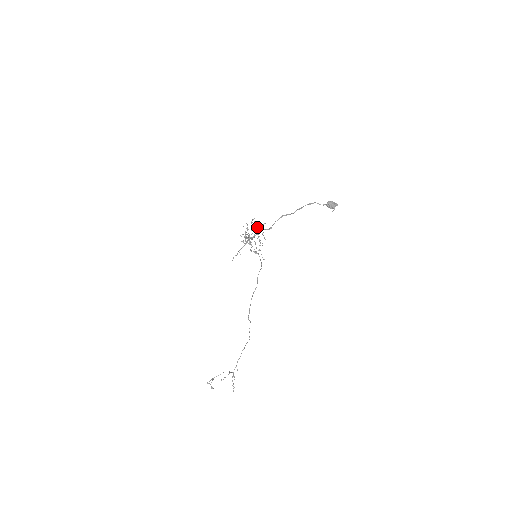
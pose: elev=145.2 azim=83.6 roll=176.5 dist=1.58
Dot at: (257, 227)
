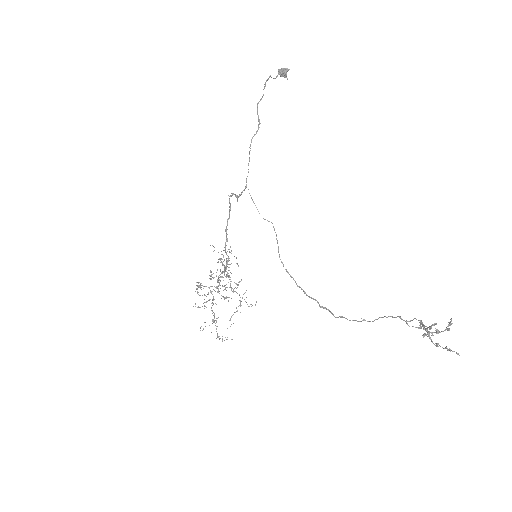
Dot at: occluded
